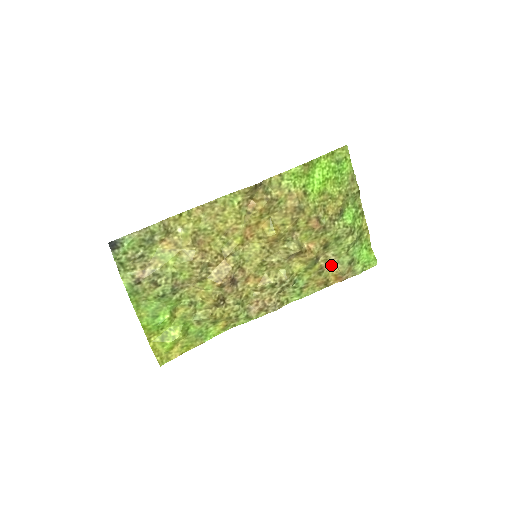
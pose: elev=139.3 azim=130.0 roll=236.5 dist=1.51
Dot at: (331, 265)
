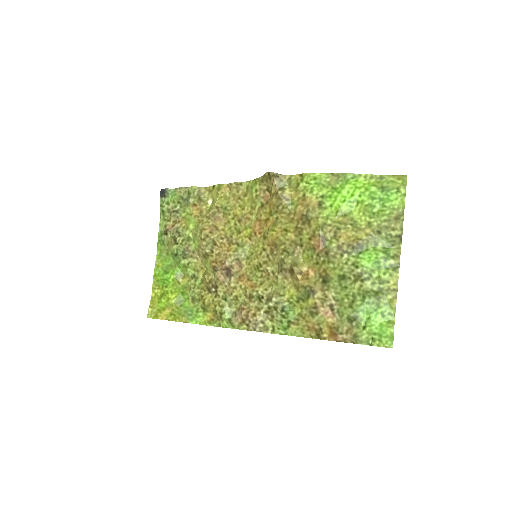
Dot at: (329, 311)
